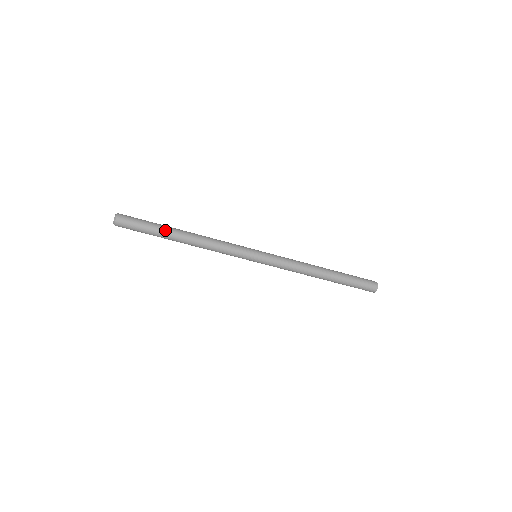
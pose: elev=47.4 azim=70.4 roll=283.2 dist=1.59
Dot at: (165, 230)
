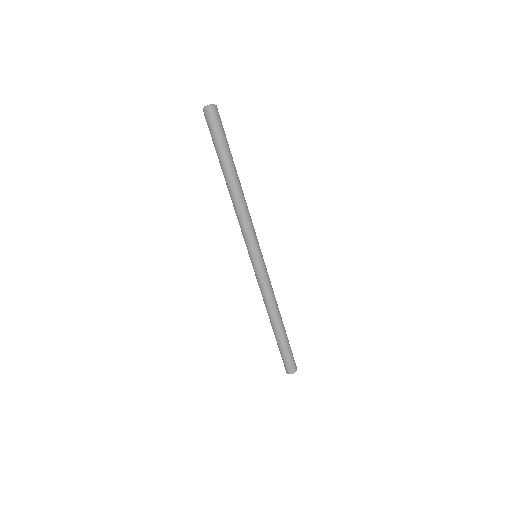
Dot at: (232, 158)
